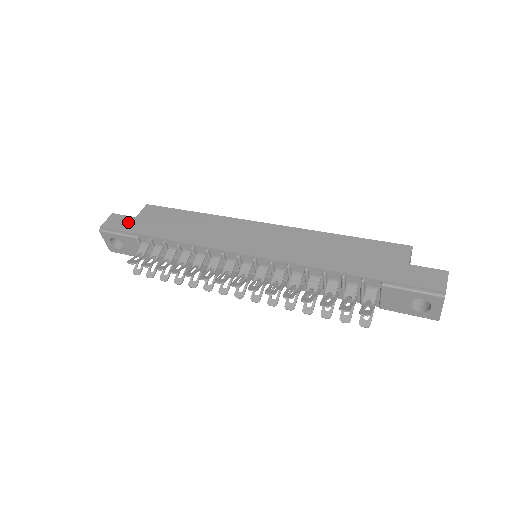
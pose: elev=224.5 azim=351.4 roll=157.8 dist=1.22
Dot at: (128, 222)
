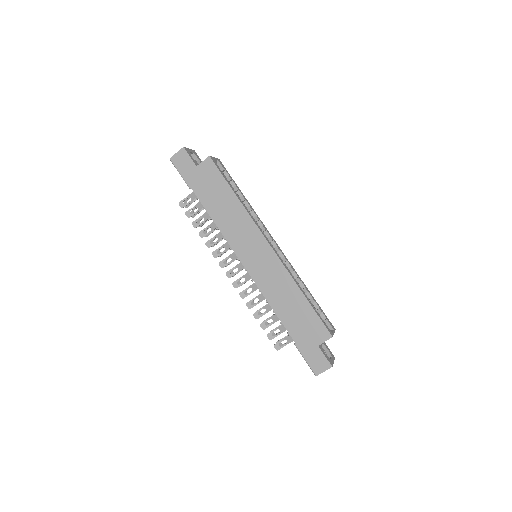
Dot at: (190, 168)
